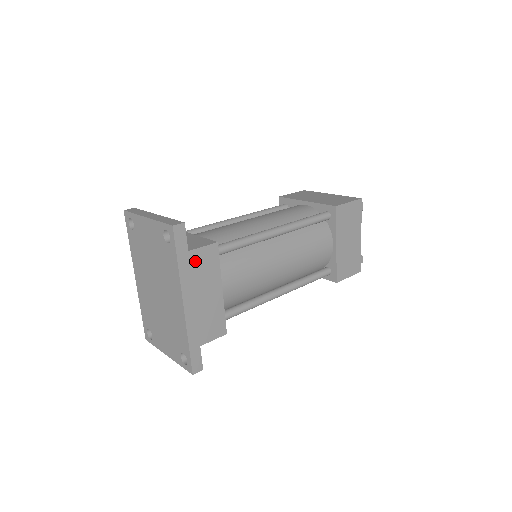
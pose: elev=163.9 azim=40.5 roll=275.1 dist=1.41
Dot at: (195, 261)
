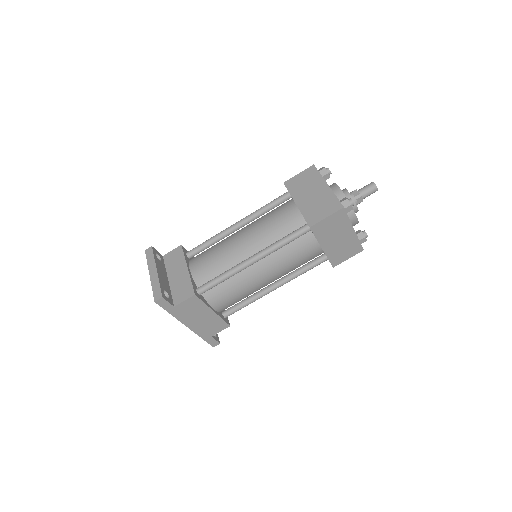
Dot at: (183, 308)
